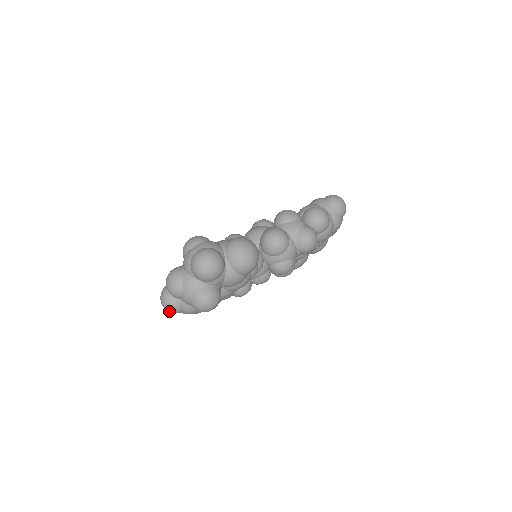
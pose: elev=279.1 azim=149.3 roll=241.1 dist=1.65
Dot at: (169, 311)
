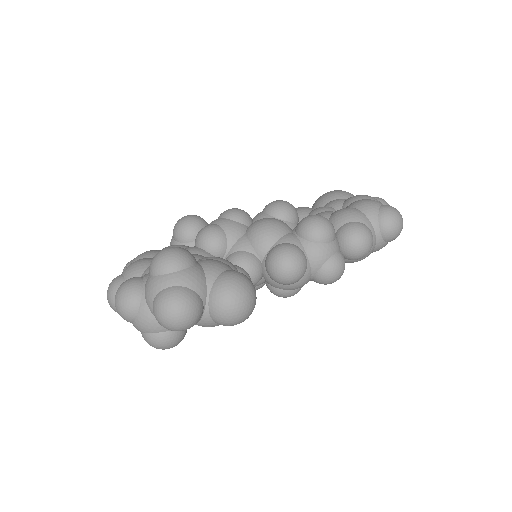
Dot at: occluded
